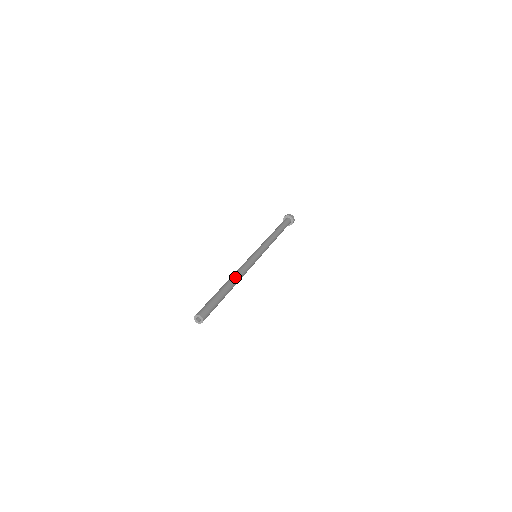
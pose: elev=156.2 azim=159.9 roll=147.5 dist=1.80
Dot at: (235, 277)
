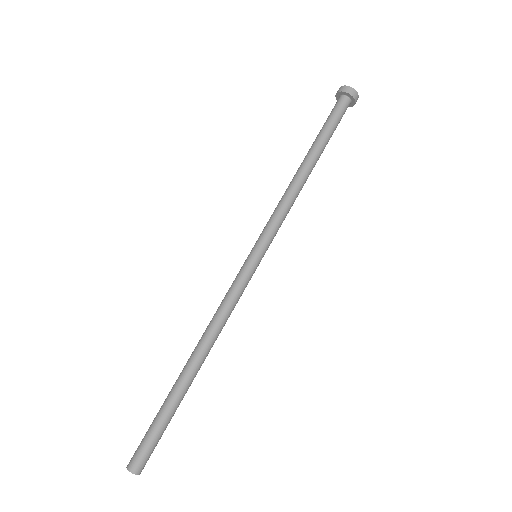
Dot at: (200, 346)
